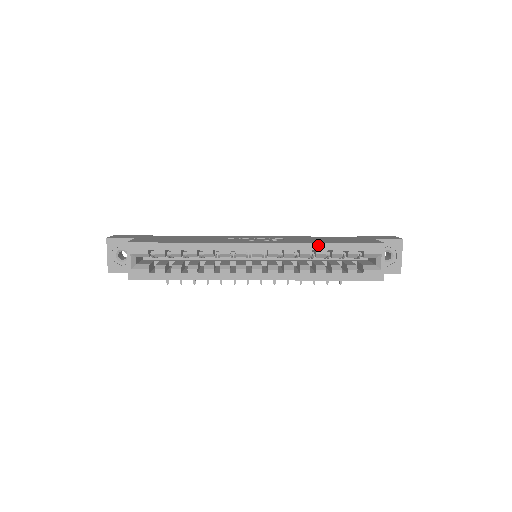
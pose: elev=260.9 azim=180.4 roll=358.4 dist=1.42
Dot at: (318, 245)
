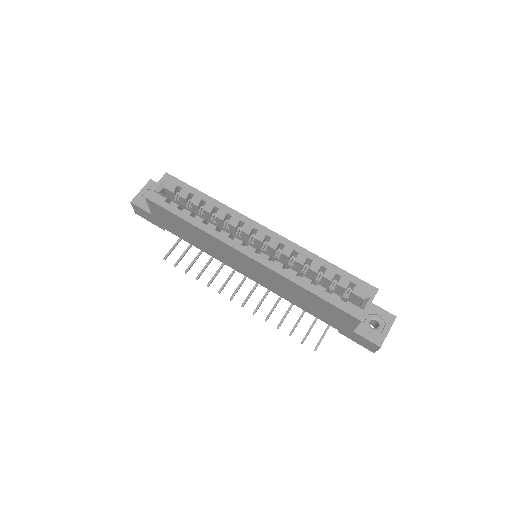
Dot at: (317, 257)
